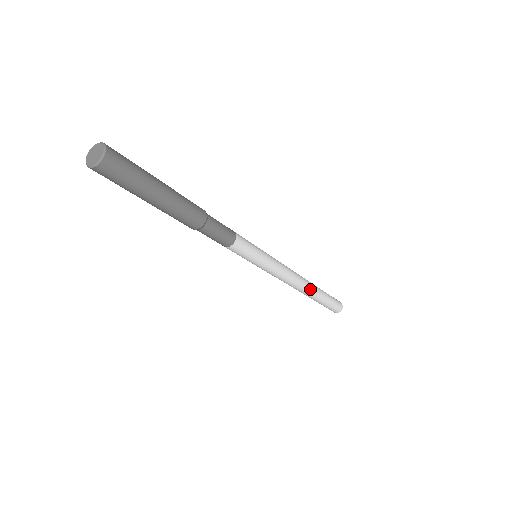
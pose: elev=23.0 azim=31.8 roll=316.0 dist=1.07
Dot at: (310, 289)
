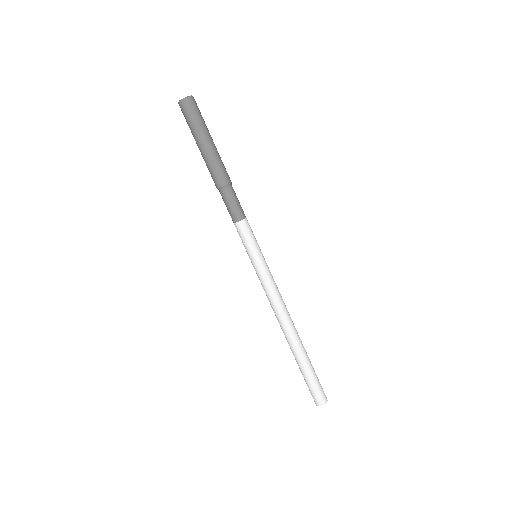
Dot at: (295, 336)
